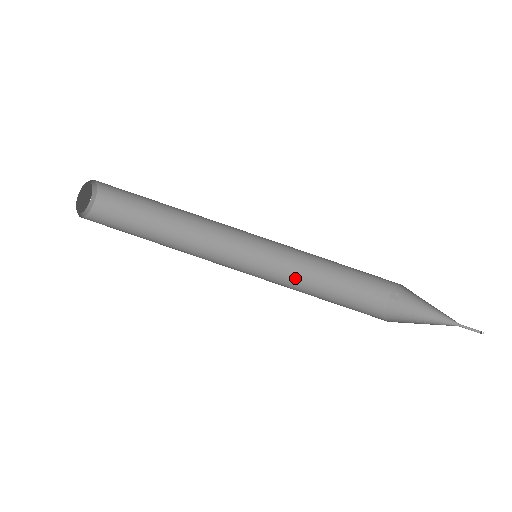
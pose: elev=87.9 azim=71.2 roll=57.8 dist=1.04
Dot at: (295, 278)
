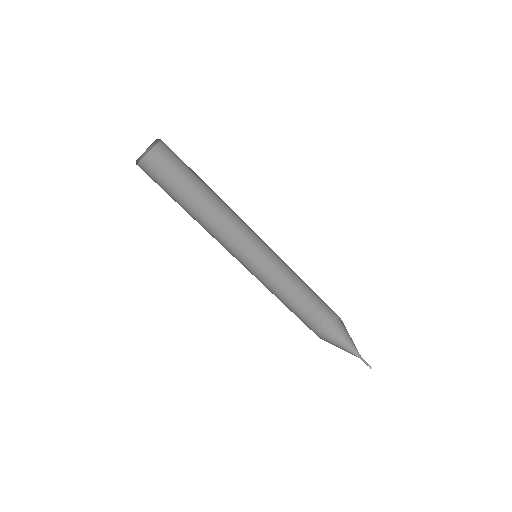
Dot at: (271, 282)
